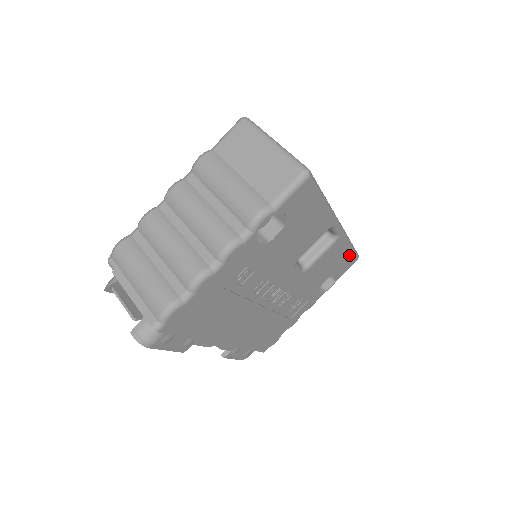
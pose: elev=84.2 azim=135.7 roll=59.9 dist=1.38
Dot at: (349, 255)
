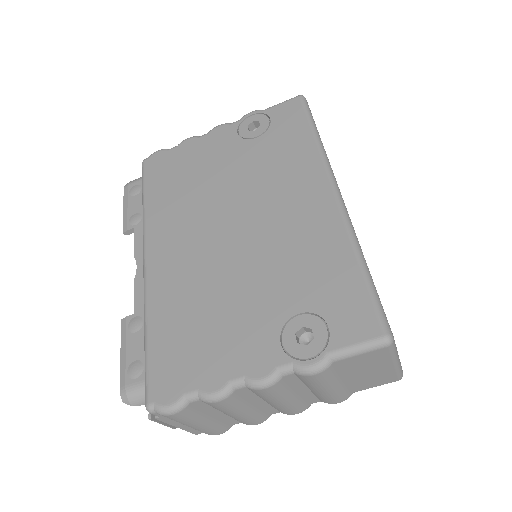
Dot at: occluded
